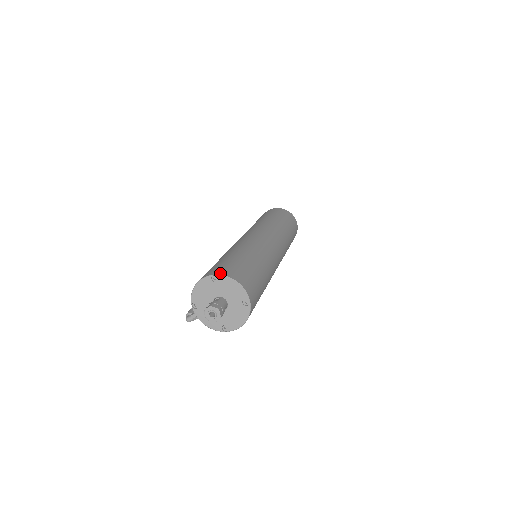
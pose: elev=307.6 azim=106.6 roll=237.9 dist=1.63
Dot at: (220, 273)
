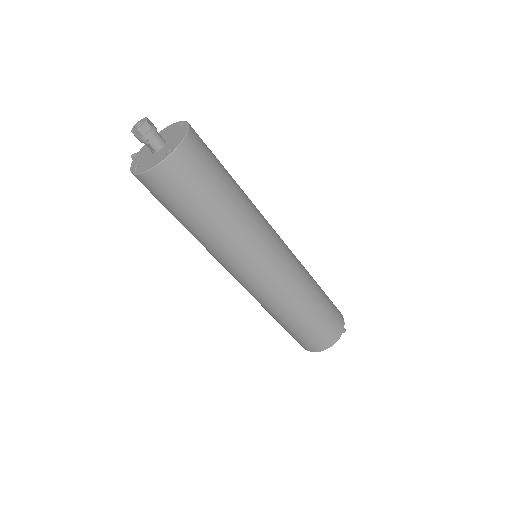
Dot at: occluded
